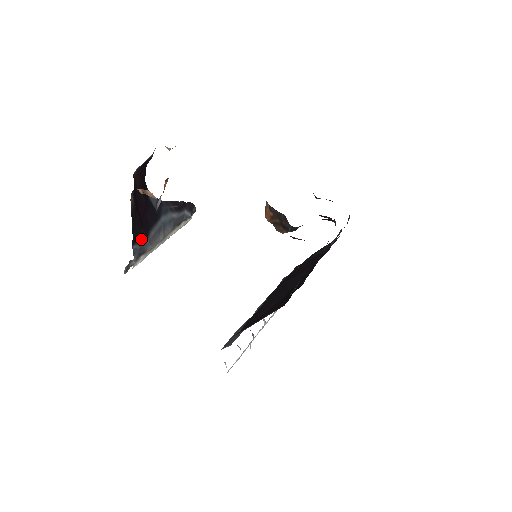
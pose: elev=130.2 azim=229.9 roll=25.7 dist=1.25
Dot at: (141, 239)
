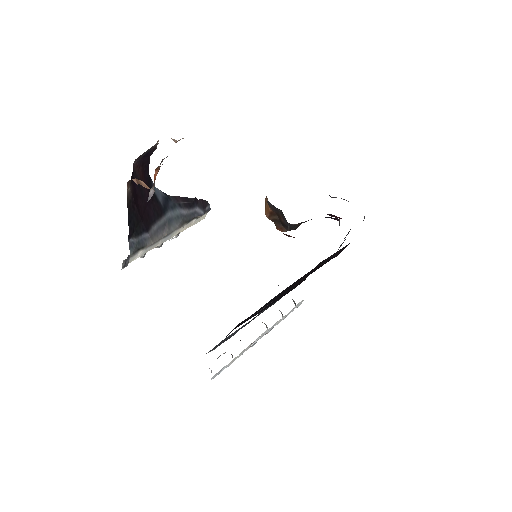
Dot at: (140, 233)
